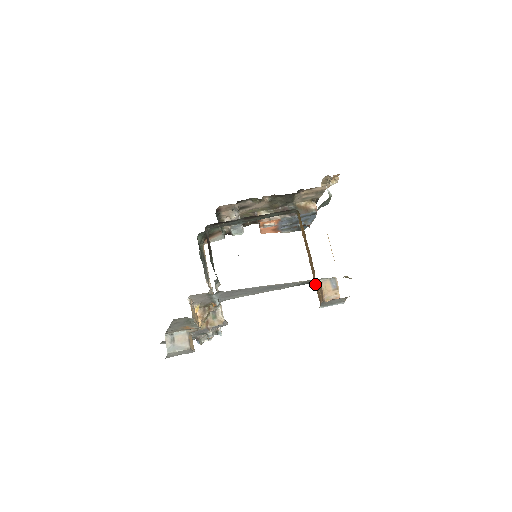
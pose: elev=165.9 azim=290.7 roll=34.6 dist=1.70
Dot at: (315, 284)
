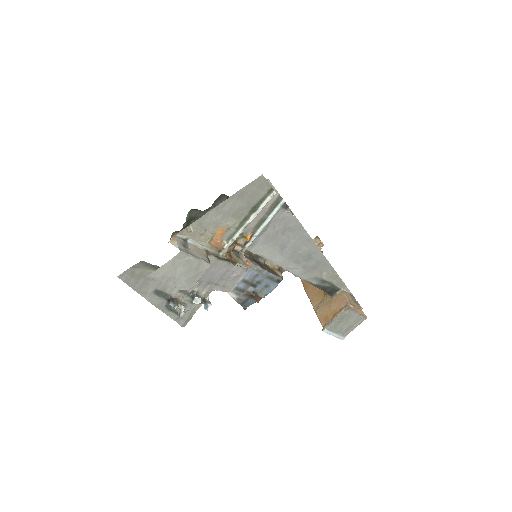
Dot at: (319, 305)
